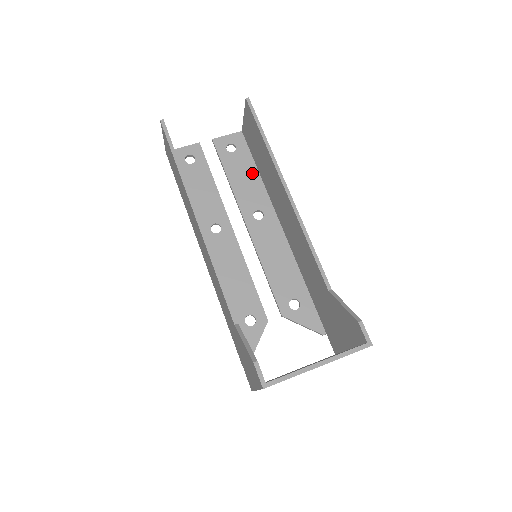
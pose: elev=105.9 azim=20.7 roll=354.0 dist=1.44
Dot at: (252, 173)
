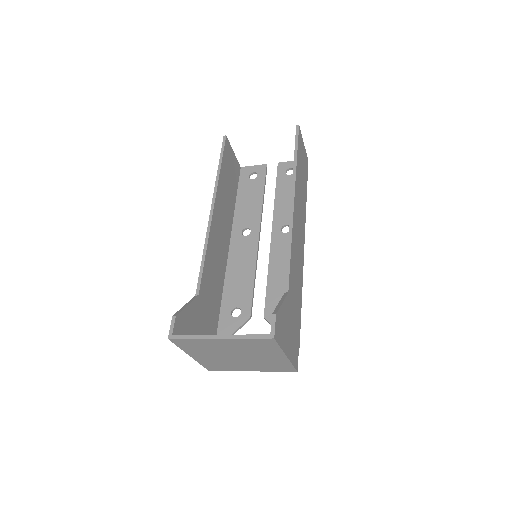
Dot at: occluded
